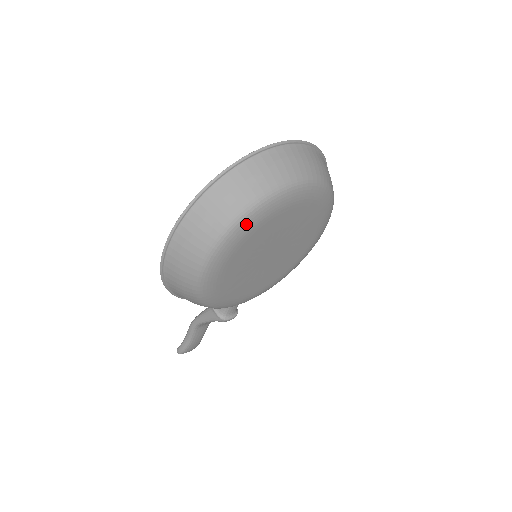
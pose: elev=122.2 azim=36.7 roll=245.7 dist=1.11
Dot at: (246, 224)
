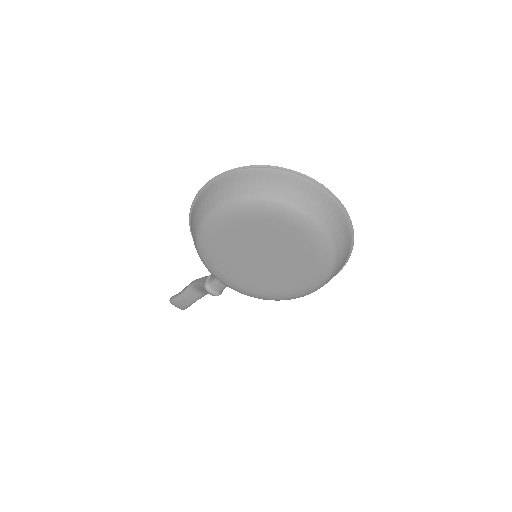
Dot at: (254, 205)
